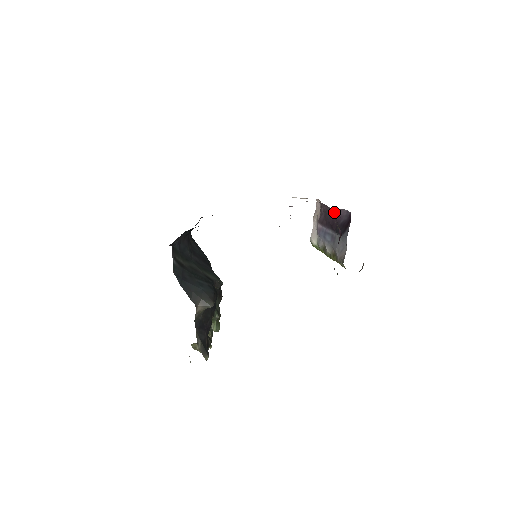
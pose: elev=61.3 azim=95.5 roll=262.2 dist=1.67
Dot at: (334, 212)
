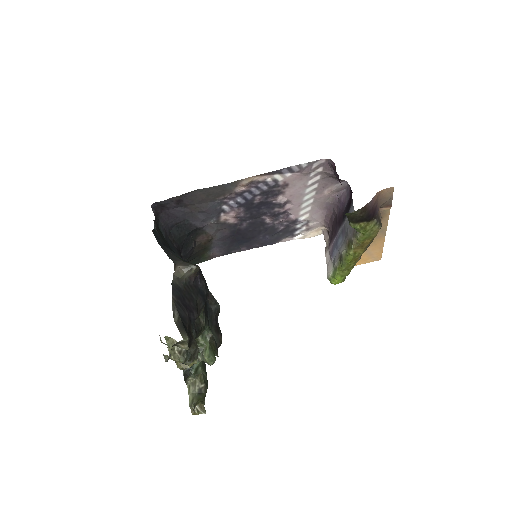
Dot at: (336, 206)
